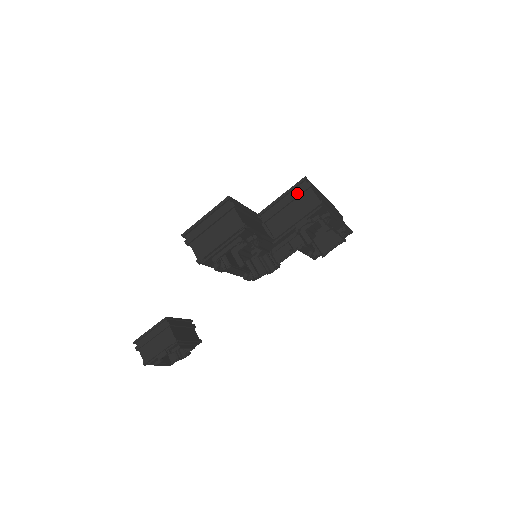
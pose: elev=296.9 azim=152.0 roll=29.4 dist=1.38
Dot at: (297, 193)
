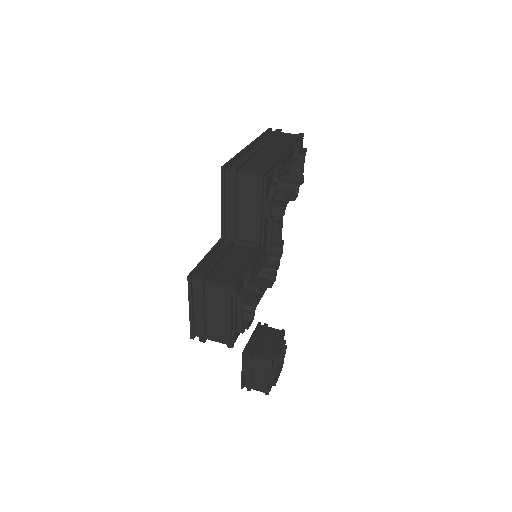
Dot at: (232, 189)
